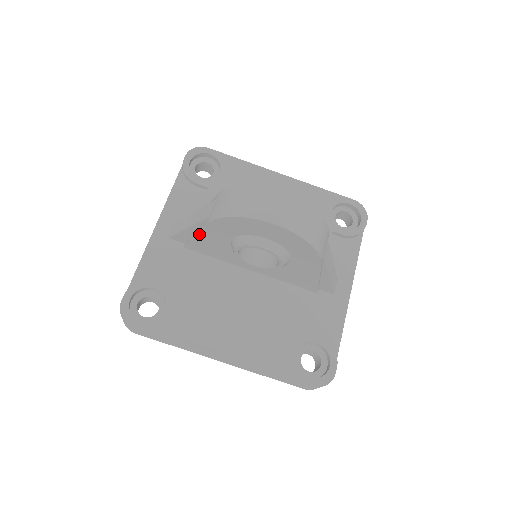
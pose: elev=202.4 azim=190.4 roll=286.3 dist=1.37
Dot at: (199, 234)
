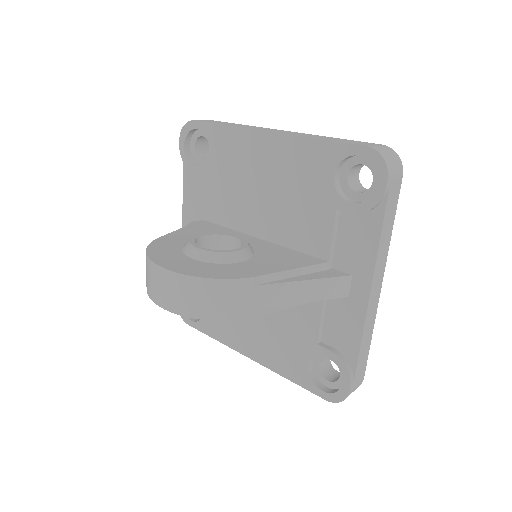
Dot at: occluded
